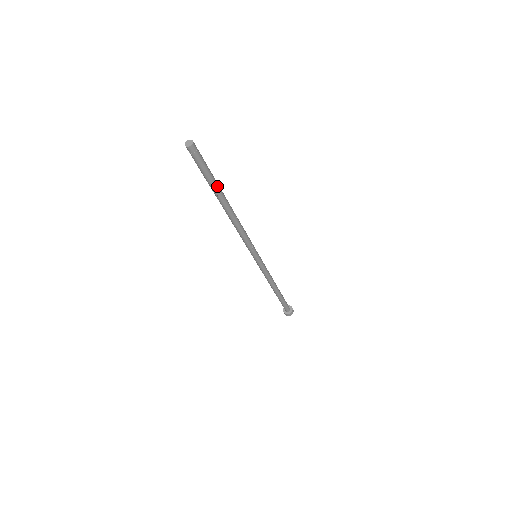
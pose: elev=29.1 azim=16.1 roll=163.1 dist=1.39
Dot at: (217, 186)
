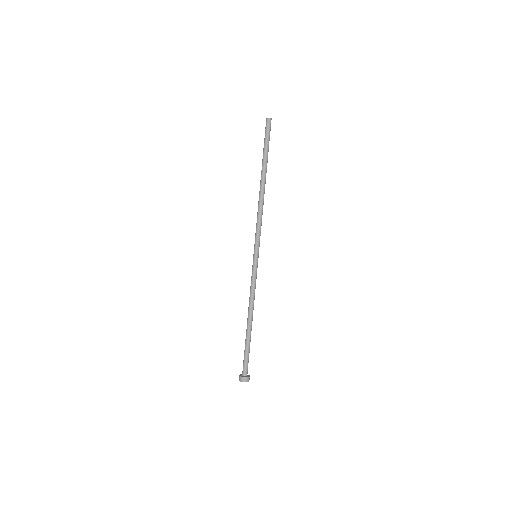
Dot at: (267, 159)
